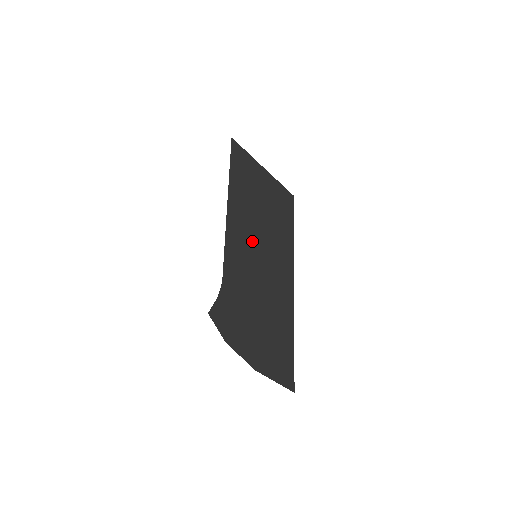
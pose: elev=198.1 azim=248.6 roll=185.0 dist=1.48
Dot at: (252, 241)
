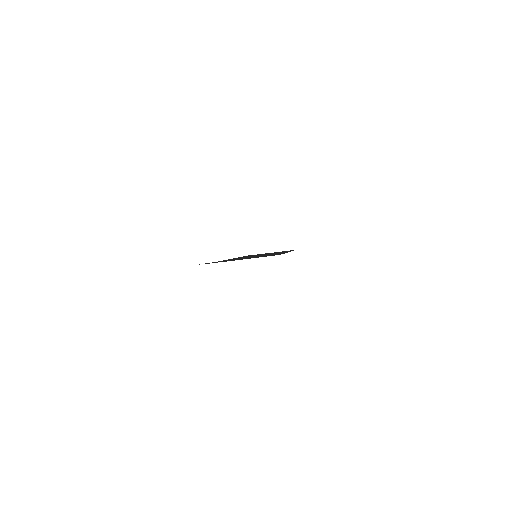
Dot at: occluded
